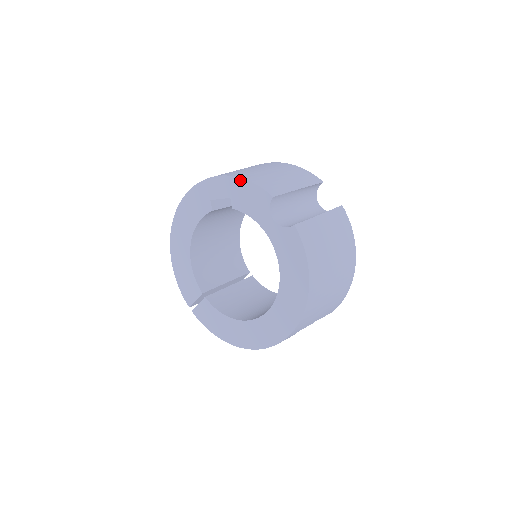
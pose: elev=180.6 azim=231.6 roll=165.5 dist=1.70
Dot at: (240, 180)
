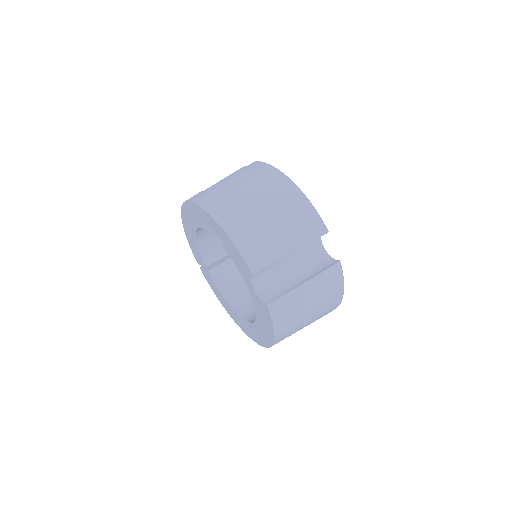
Dot at: (229, 239)
